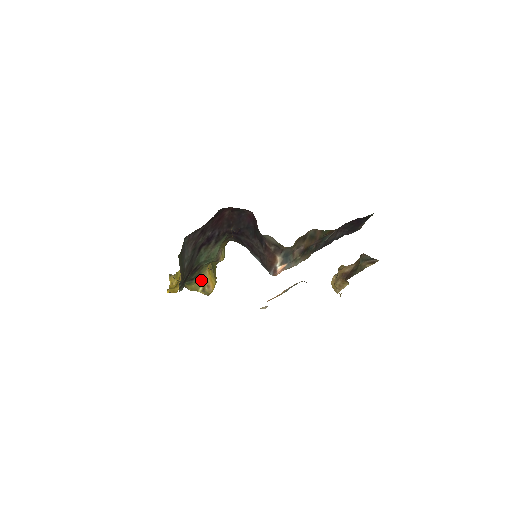
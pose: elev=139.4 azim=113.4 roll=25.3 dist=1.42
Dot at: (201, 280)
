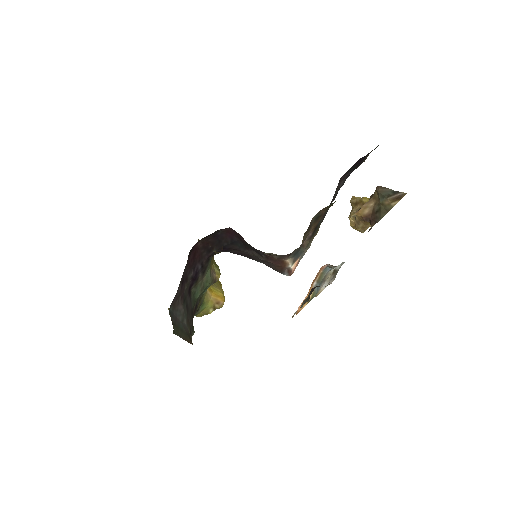
Dot at: (207, 304)
